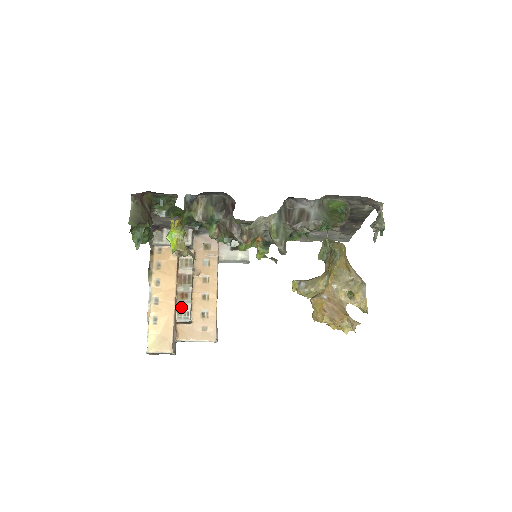
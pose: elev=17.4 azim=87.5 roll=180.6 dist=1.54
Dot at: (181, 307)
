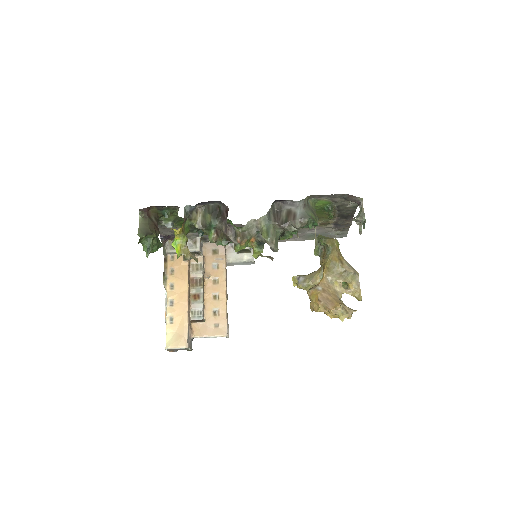
Dot at: (194, 307)
